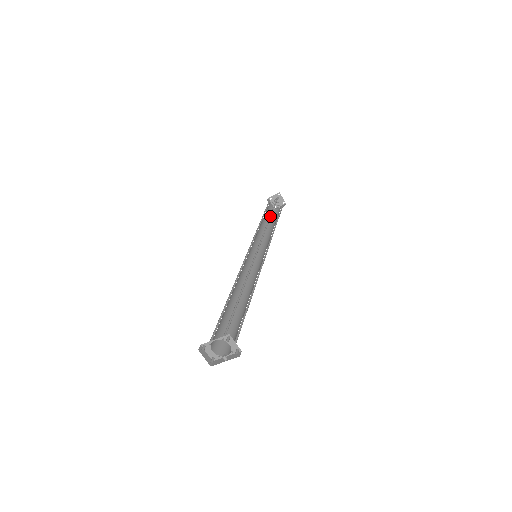
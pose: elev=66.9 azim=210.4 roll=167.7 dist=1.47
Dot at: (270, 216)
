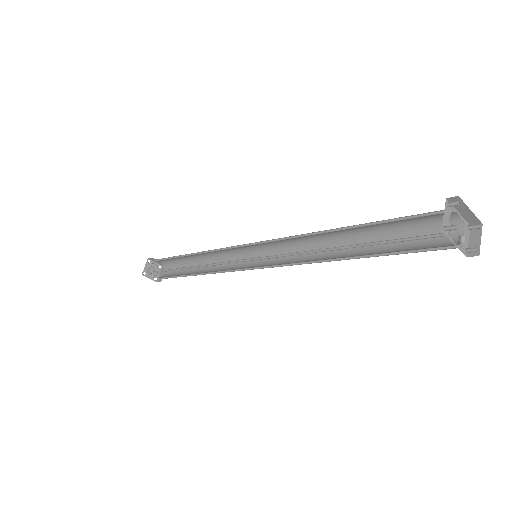
Dot at: (199, 261)
